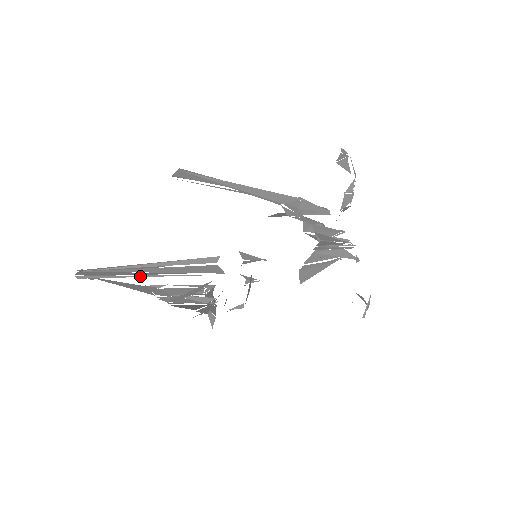
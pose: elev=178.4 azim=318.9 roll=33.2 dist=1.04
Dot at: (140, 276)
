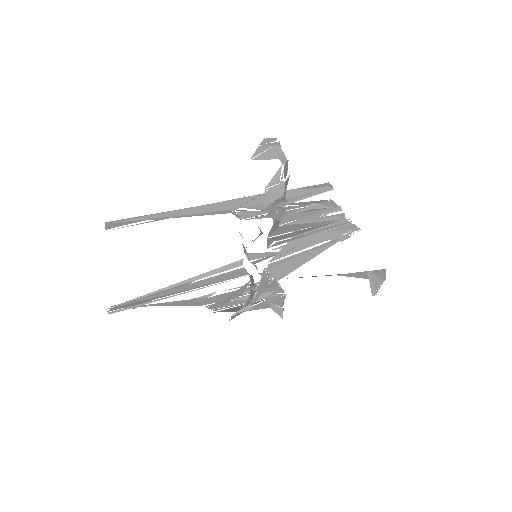
Dot at: (166, 298)
